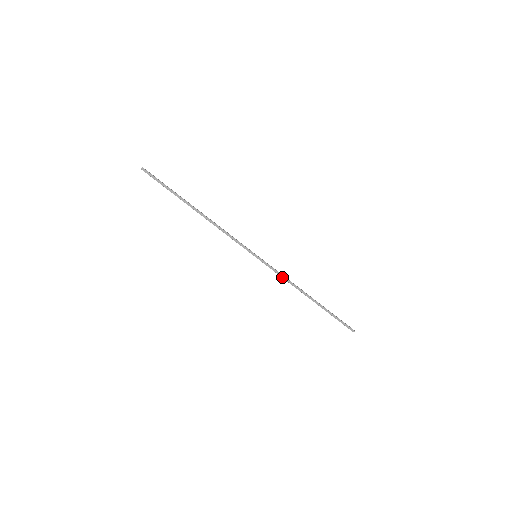
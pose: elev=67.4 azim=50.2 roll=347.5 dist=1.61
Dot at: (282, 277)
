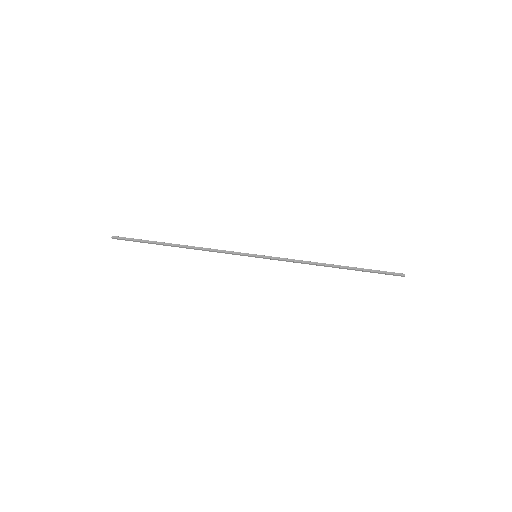
Dot at: (293, 261)
